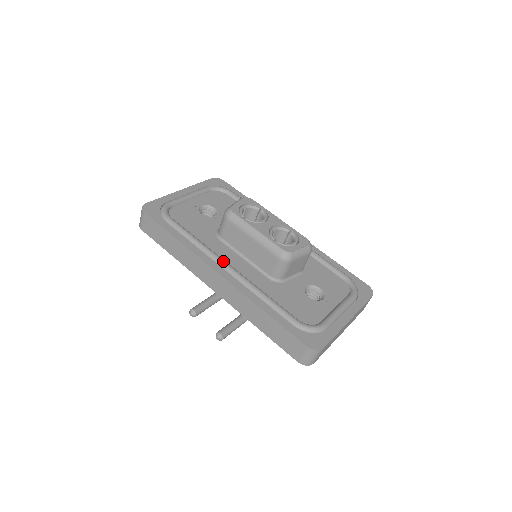
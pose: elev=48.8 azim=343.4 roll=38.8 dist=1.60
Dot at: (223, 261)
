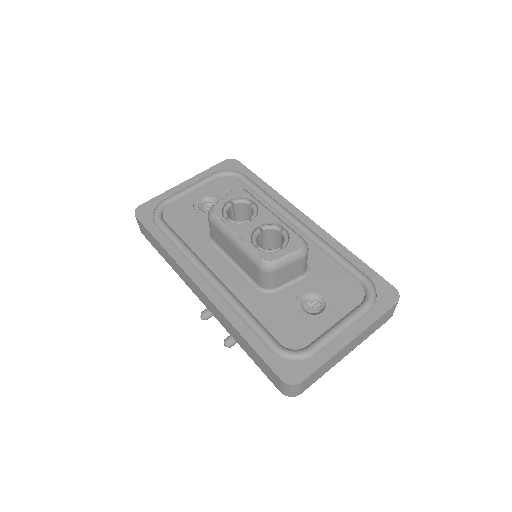
Dot at: (205, 270)
